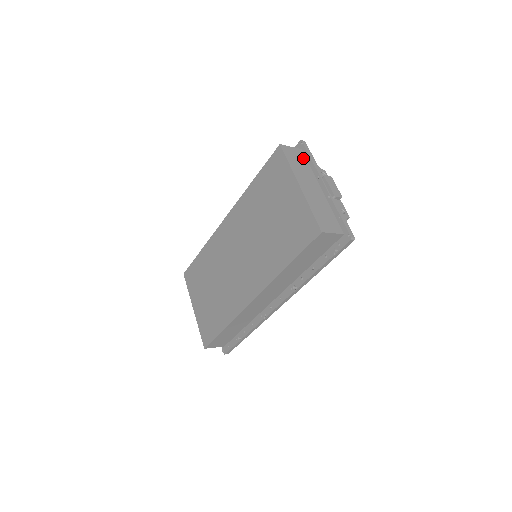
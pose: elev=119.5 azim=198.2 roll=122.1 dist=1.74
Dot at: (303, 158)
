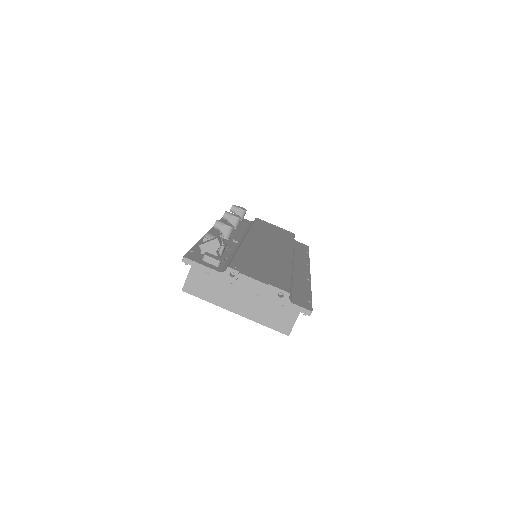
Dot at: (204, 274)
